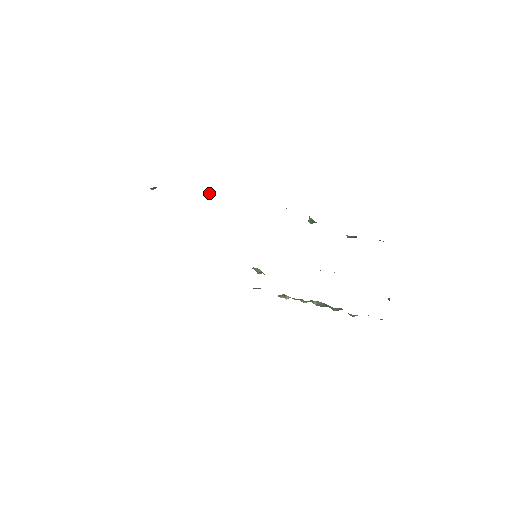
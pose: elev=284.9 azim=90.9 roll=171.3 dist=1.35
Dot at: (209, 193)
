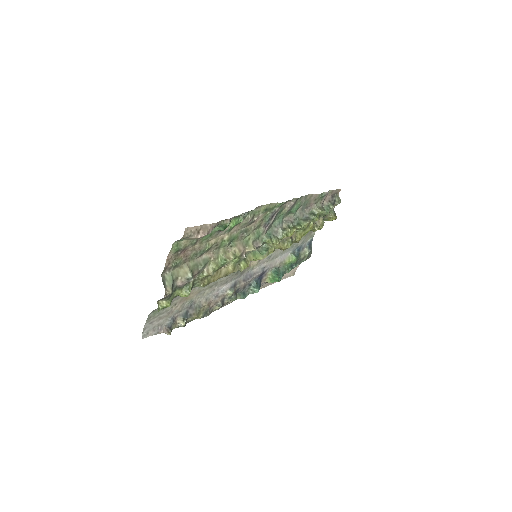
Dot at: (208, 310)
